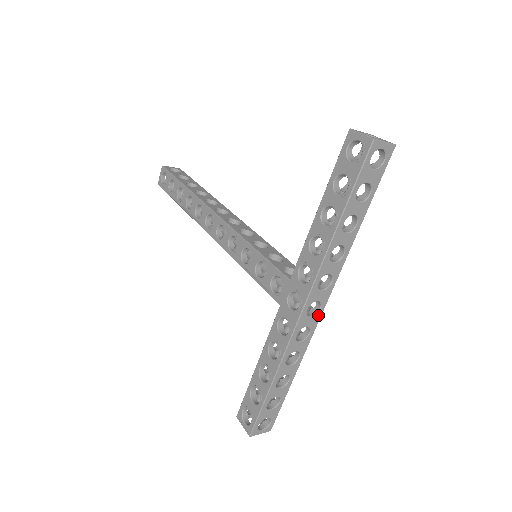
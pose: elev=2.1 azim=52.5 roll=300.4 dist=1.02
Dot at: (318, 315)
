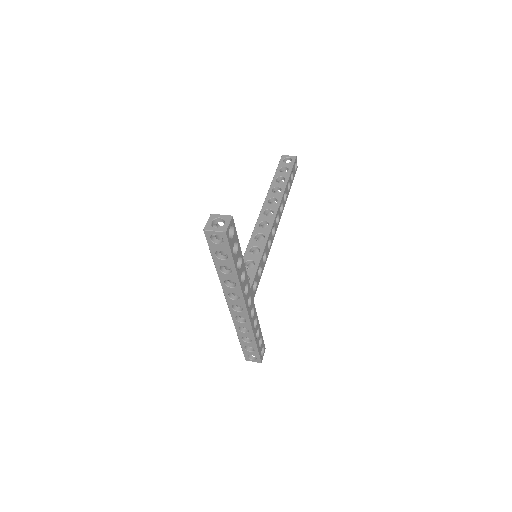
Dot at: (244, 312)
